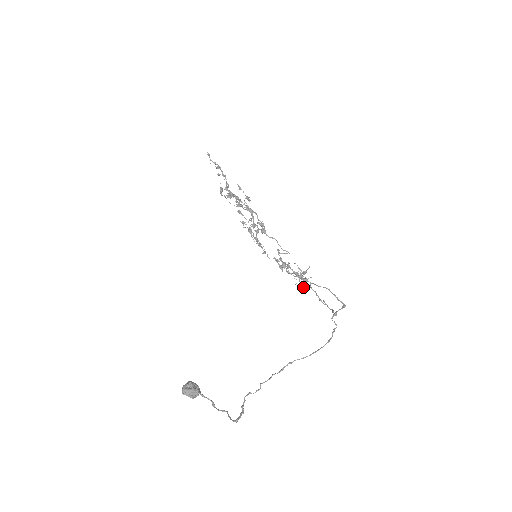
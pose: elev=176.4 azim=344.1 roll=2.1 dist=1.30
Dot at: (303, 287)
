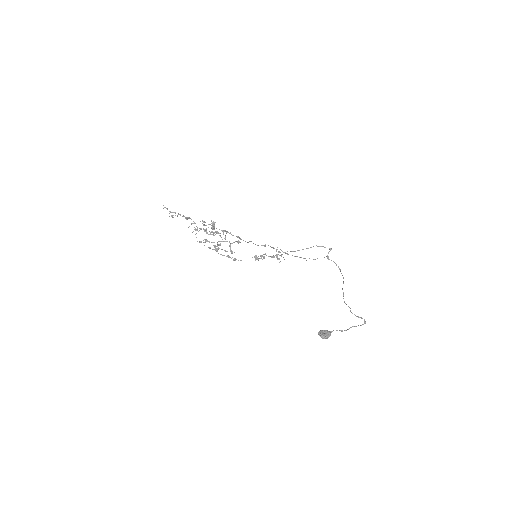
Dot at: (279, 262)
